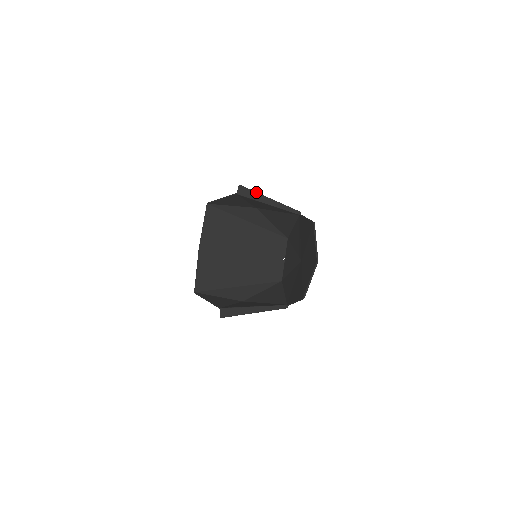
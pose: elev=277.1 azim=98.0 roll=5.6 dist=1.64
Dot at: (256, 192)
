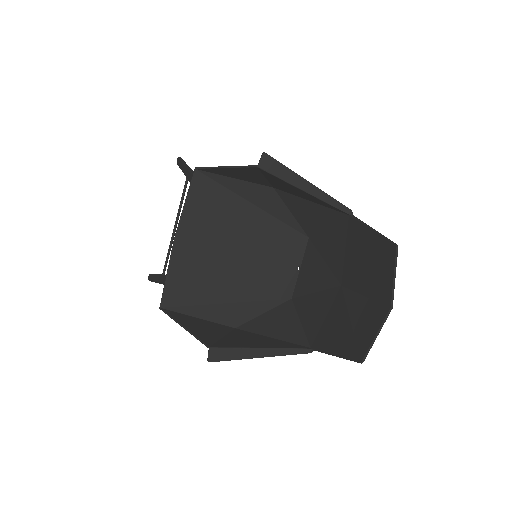
Dot at: occluded
